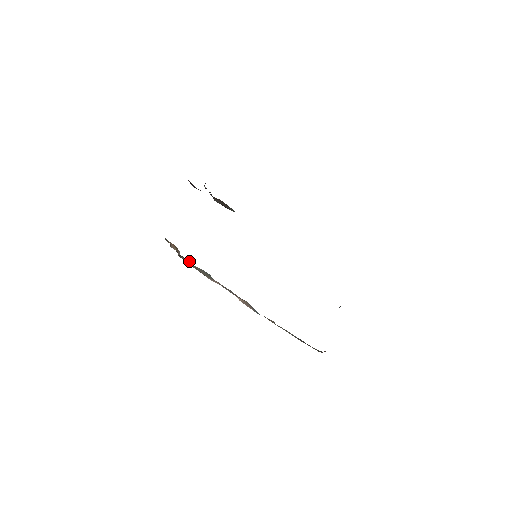
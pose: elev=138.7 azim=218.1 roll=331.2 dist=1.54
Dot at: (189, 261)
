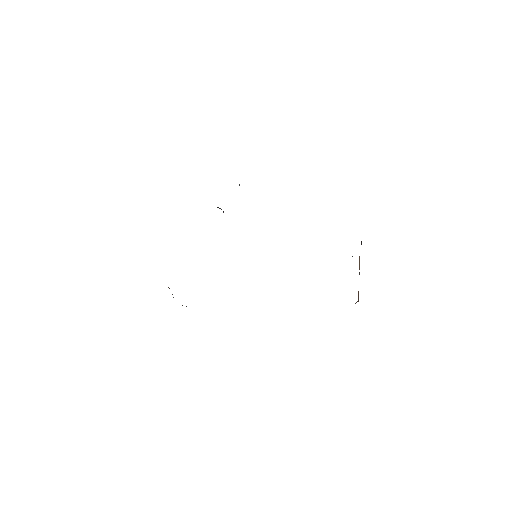
Dot at: occluded
